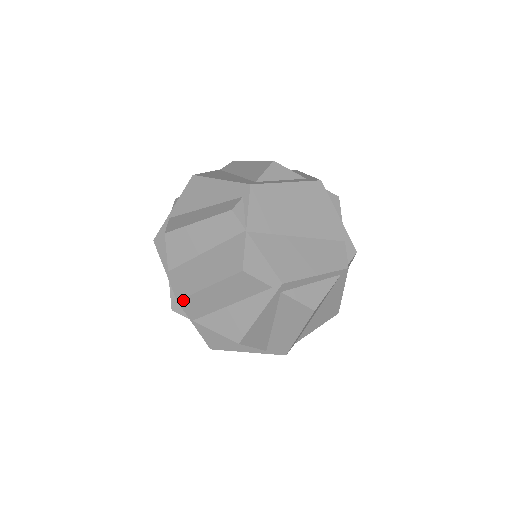
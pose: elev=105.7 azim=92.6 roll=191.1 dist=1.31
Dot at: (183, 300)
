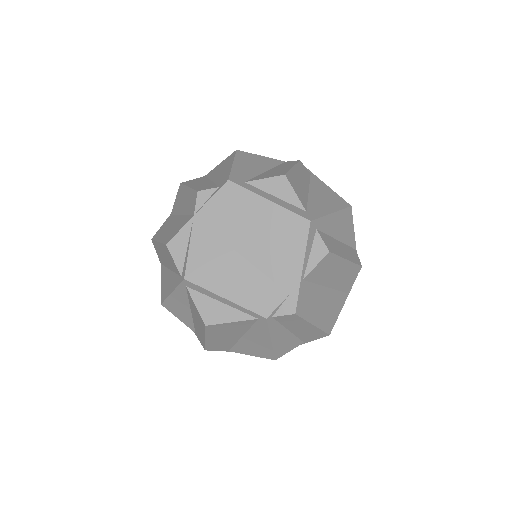
Dot at: (153, 241)
